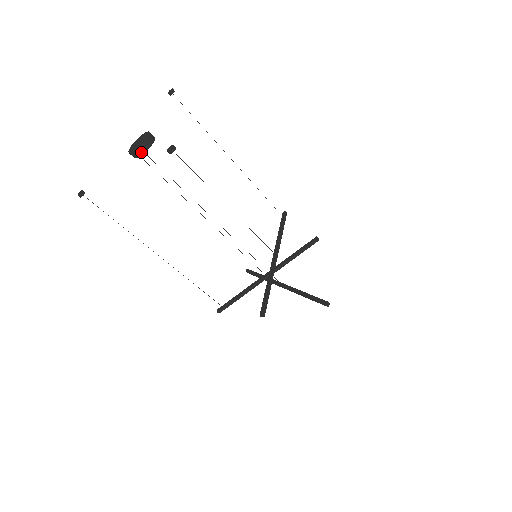
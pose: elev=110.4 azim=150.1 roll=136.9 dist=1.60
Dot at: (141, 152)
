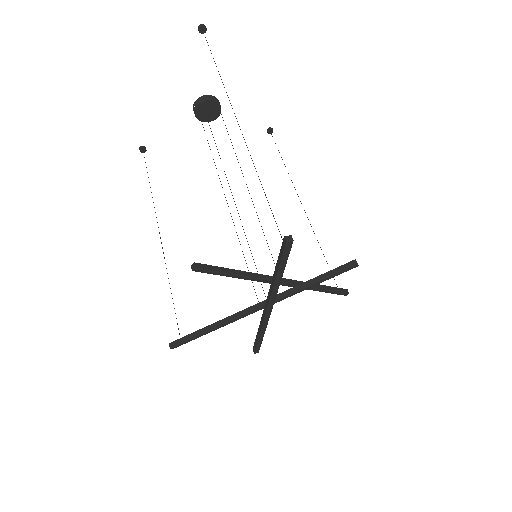
Dot at: (200, 101)
